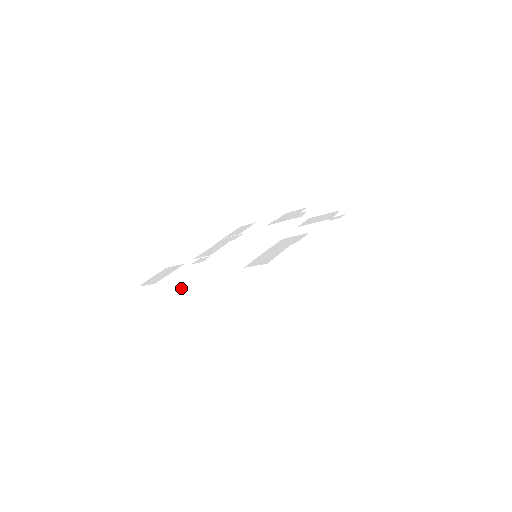
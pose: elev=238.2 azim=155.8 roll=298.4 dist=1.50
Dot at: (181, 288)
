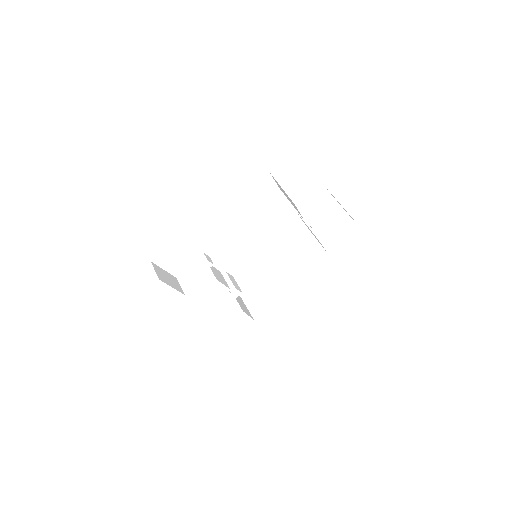
Dot at: (173, 286)
